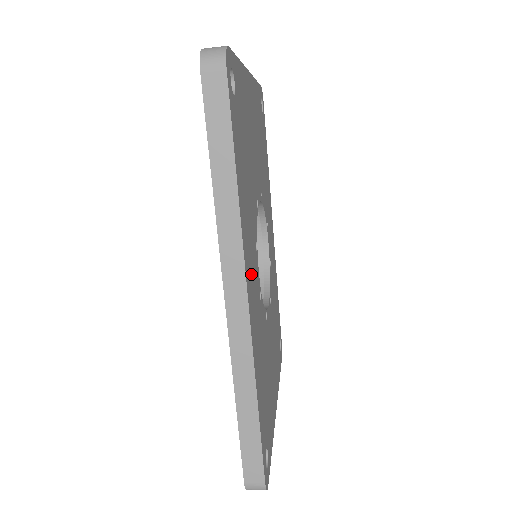
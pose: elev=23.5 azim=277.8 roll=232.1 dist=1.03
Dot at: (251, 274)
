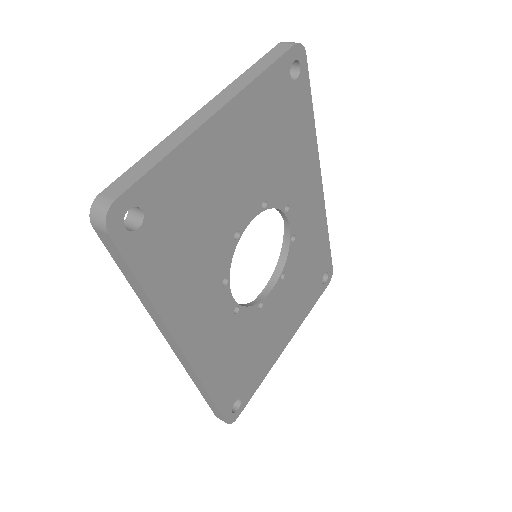
Dot at: (199, 324)
